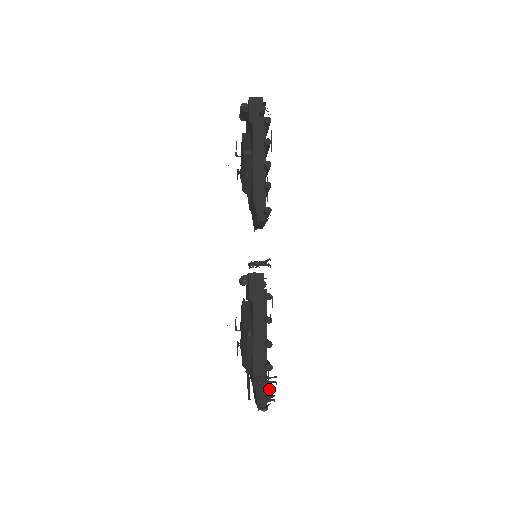
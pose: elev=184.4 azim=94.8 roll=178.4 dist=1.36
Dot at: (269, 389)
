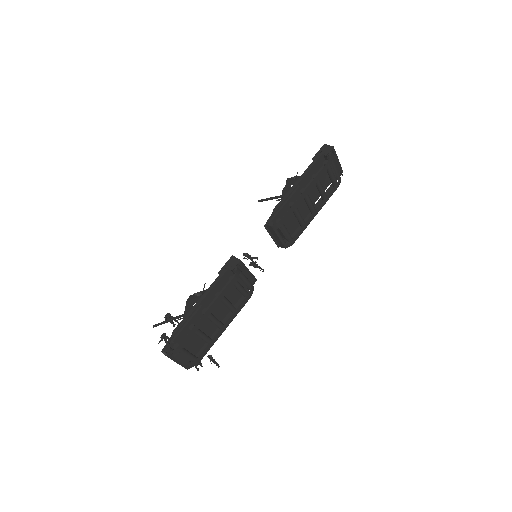
Dot at: (184, 348)
